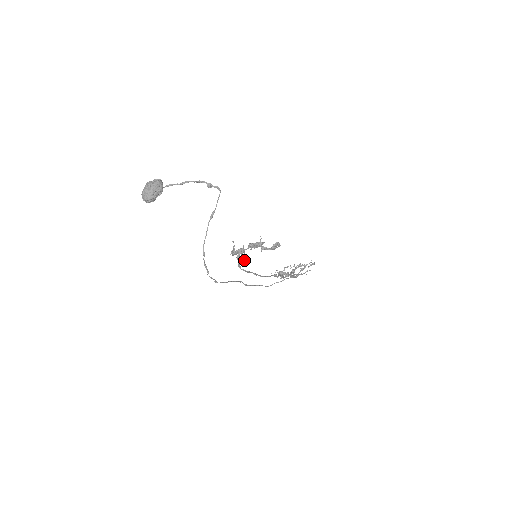
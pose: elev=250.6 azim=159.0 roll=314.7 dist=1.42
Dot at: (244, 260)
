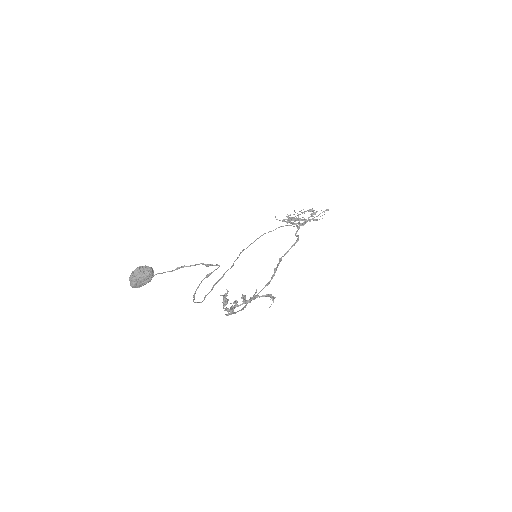
Dot at: occluded
